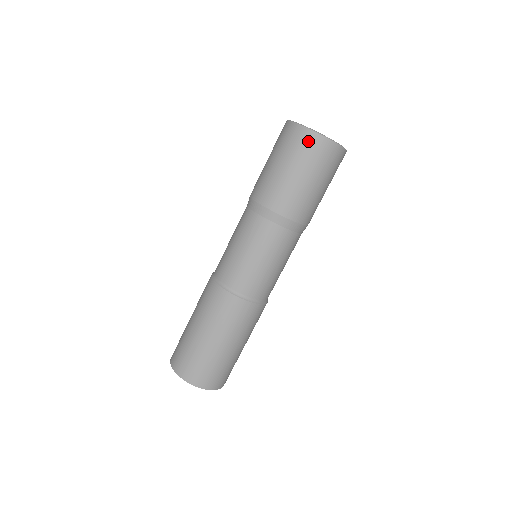
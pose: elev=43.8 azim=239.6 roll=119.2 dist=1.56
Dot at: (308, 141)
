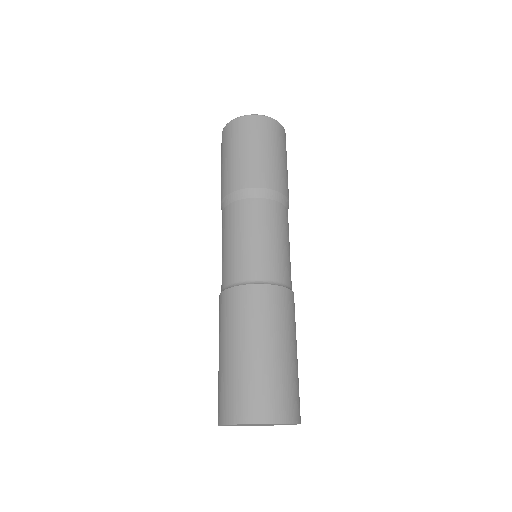
Dot at: (235, 127)
